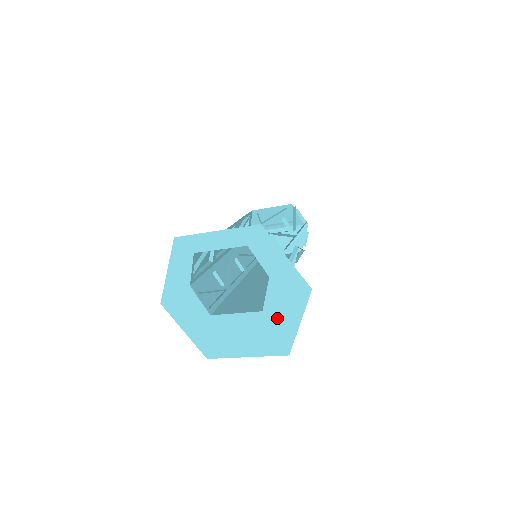
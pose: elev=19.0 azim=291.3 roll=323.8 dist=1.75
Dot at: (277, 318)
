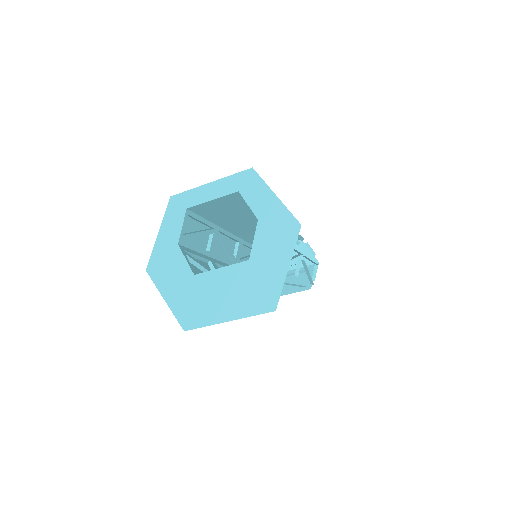
Dot at: (264, 265)
